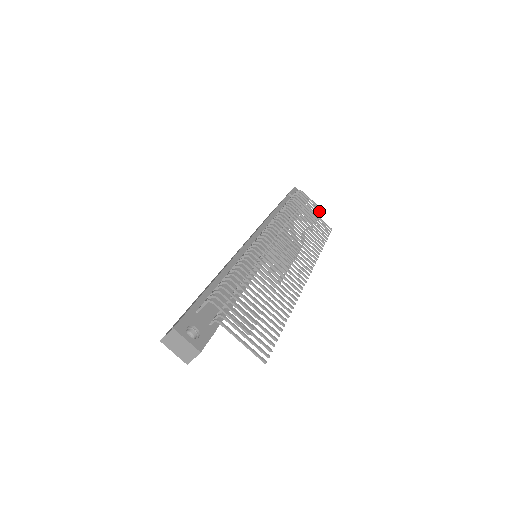
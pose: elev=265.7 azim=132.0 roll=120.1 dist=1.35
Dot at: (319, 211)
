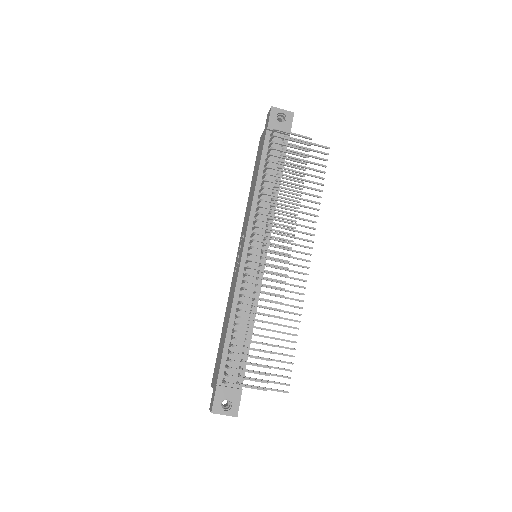
Dot at: occluded
